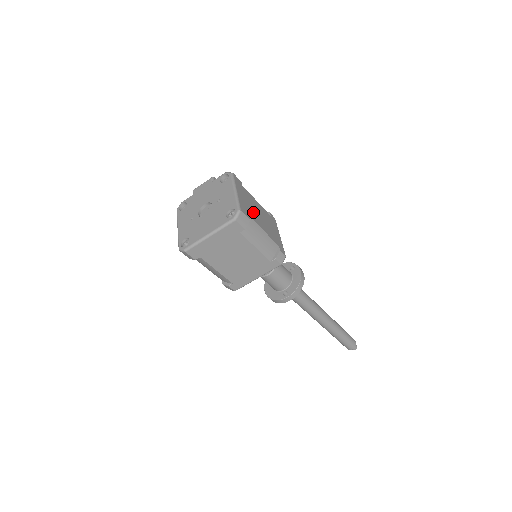
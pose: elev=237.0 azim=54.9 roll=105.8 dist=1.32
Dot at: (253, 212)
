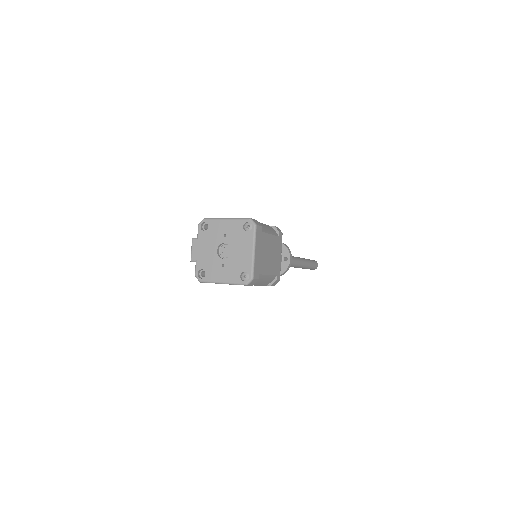
Dot at: occluded
